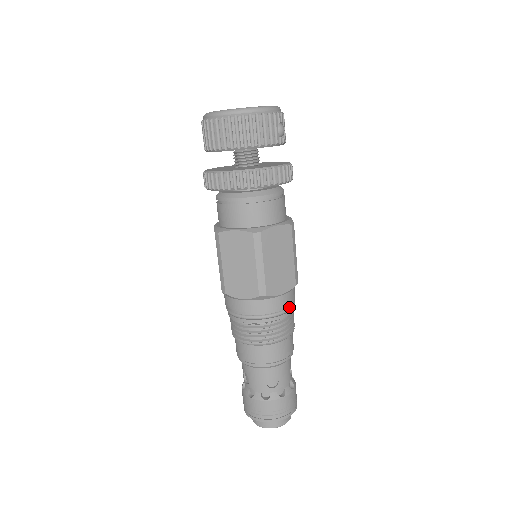
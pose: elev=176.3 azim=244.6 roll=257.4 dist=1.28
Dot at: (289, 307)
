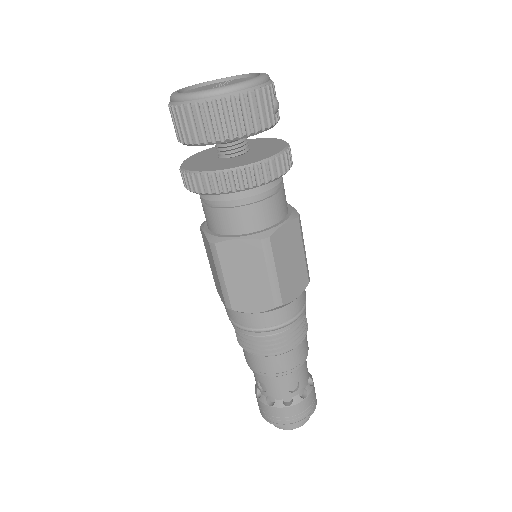
Dot at: (303, 307)
